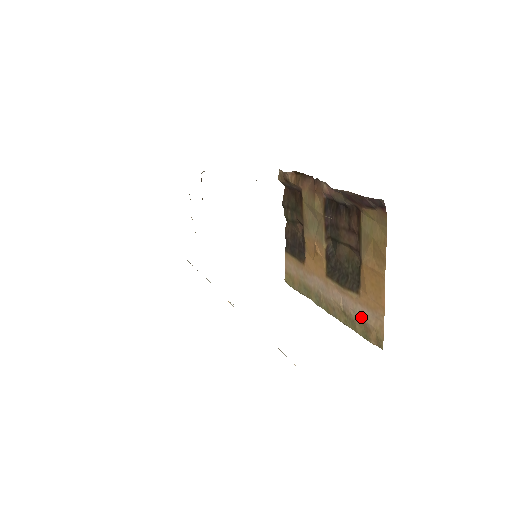
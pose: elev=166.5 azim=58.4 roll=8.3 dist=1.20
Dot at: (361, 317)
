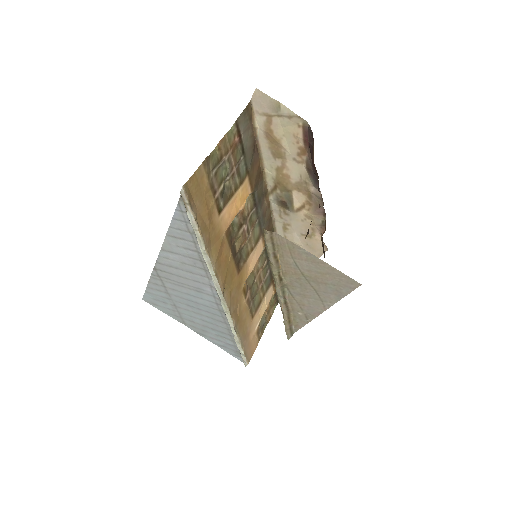
Dot at: occluded
